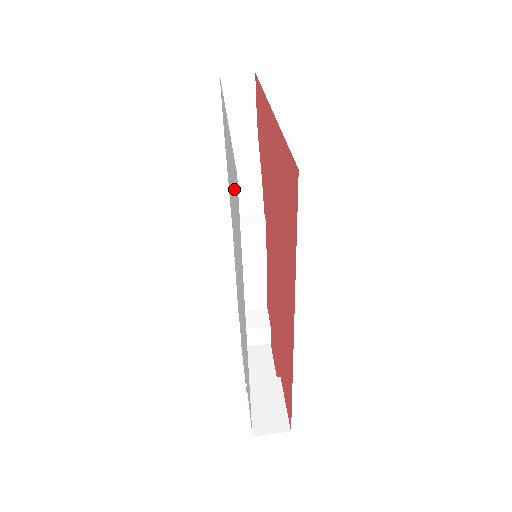
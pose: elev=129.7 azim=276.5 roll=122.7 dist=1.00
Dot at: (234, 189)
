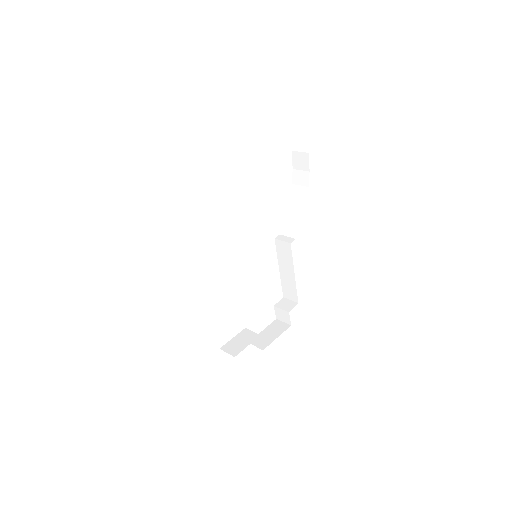
Dot at: occluded
